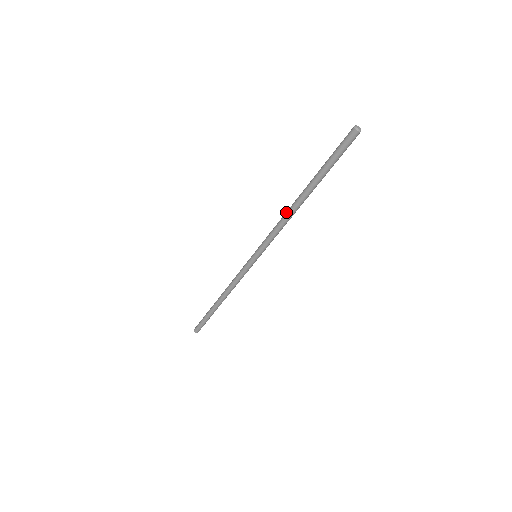
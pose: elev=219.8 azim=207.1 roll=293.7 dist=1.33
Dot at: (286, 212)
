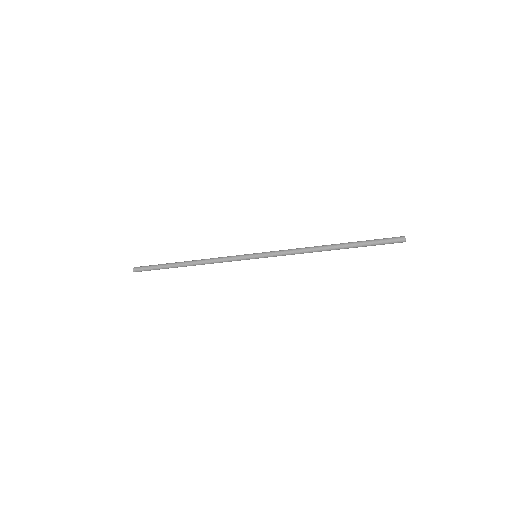
Dot at: (311, 249)
